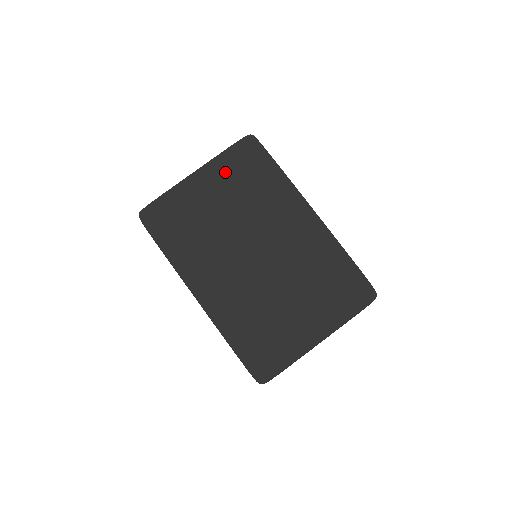
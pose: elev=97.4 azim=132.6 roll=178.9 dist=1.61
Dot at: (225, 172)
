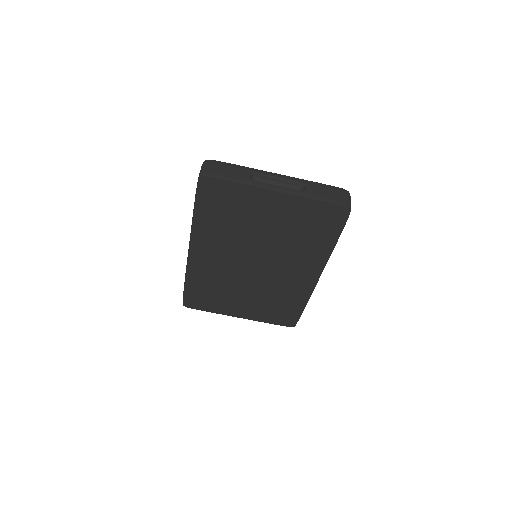
Dot at: (298, 212)
